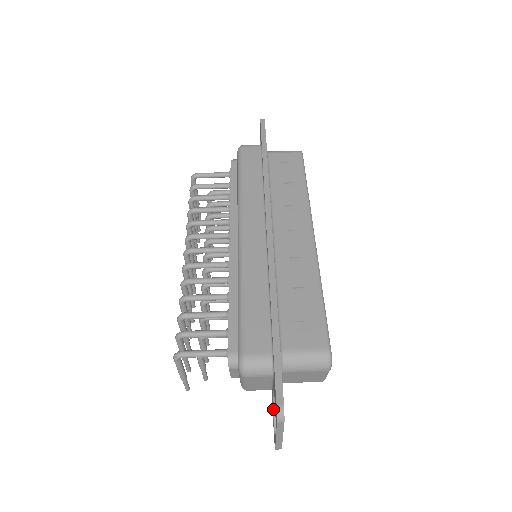
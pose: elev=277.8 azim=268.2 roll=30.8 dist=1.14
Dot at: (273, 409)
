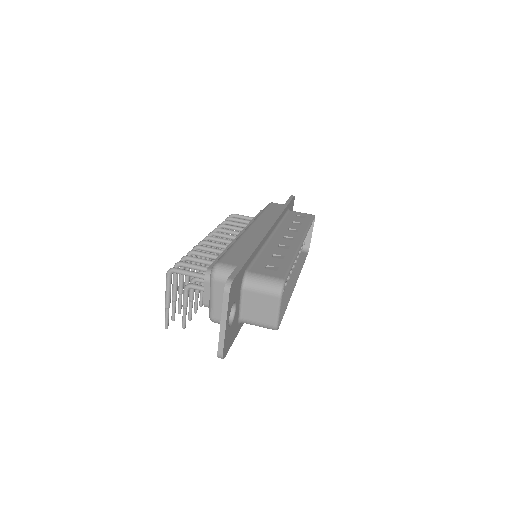
Dot at: occluded
